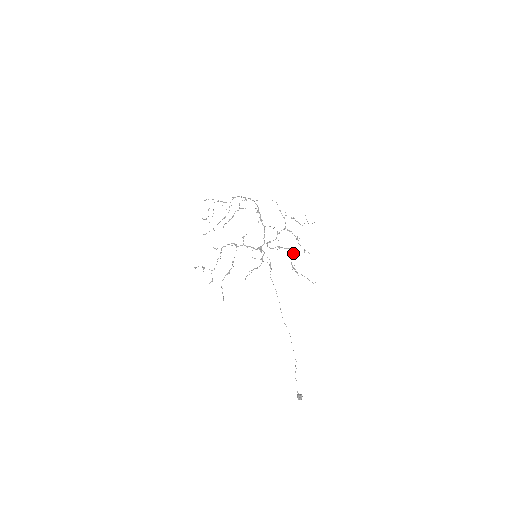
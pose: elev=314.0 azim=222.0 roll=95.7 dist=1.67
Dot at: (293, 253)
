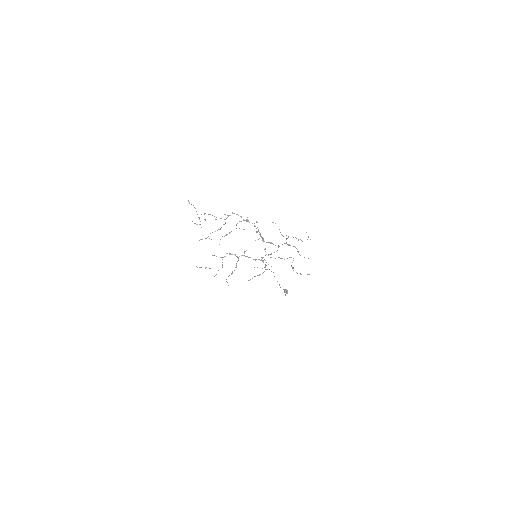
Dot at: (293, 258)
